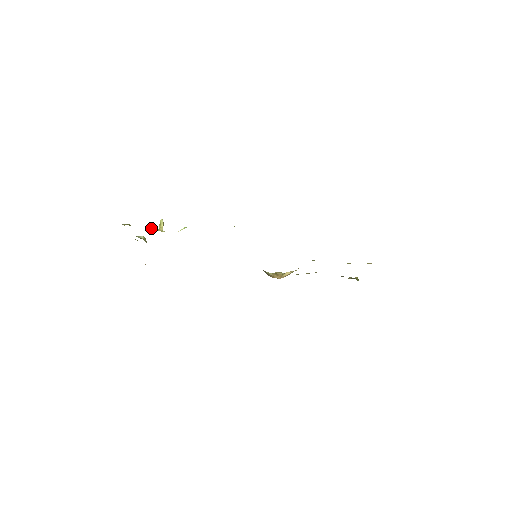
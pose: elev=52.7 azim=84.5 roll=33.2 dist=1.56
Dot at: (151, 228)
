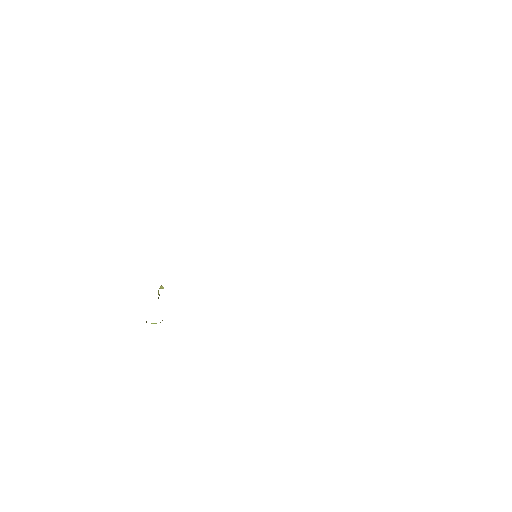
Dot at: occluded
